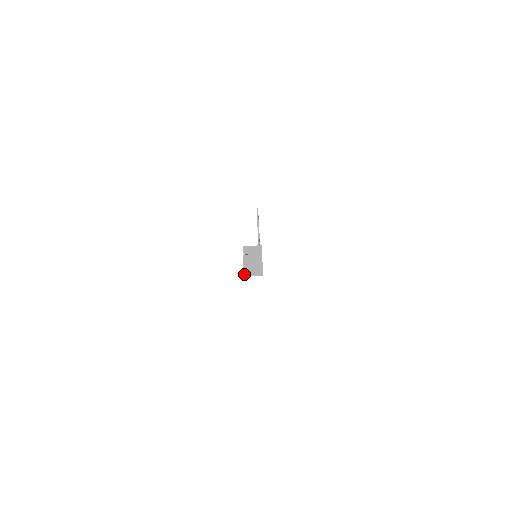
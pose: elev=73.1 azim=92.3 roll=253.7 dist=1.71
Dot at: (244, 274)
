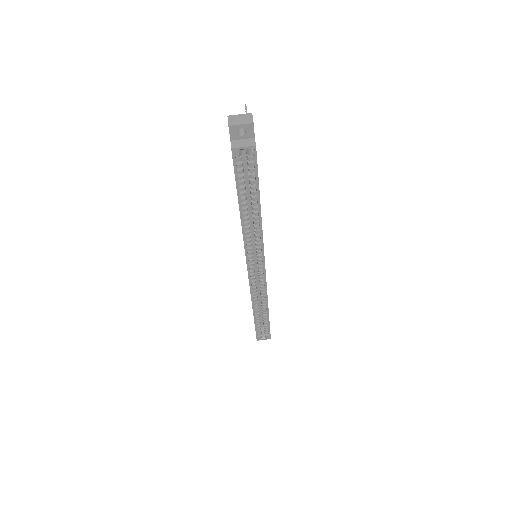
Dot at: (231, 146)
